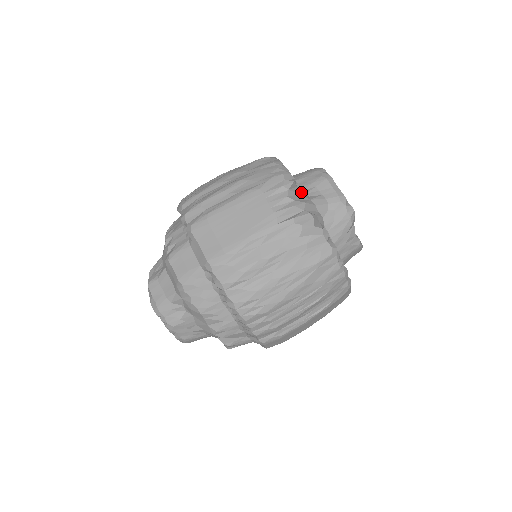
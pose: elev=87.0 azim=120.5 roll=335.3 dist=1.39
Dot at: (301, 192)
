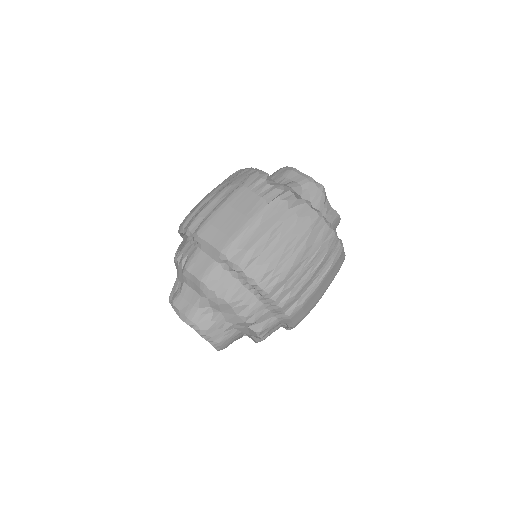
Dot at: occluded
